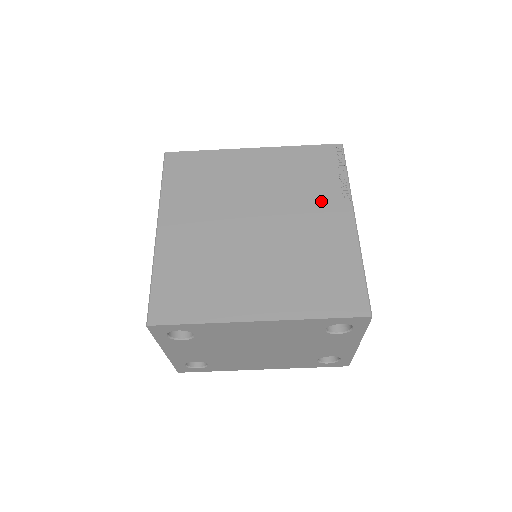
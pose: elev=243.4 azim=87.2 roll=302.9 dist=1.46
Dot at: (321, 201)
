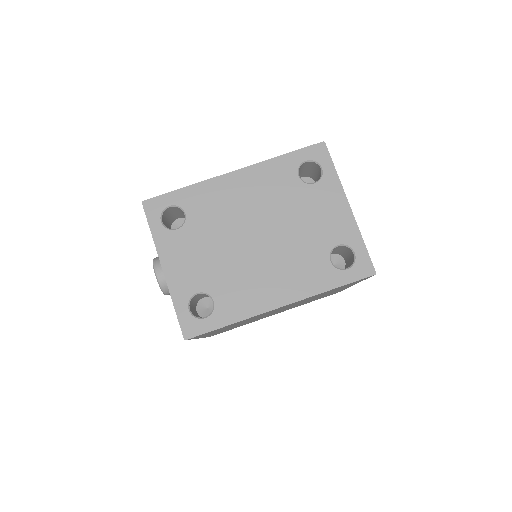
Dot at: occluded
